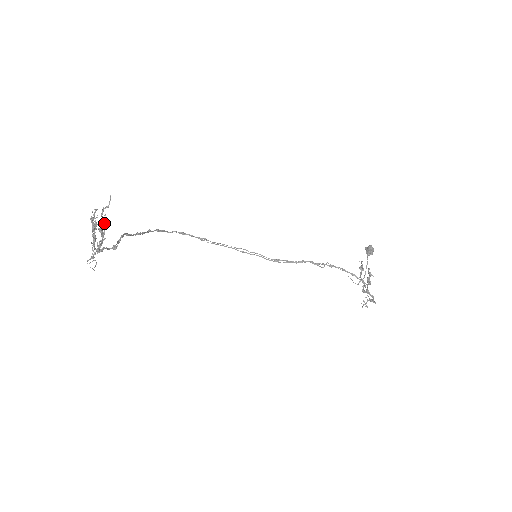
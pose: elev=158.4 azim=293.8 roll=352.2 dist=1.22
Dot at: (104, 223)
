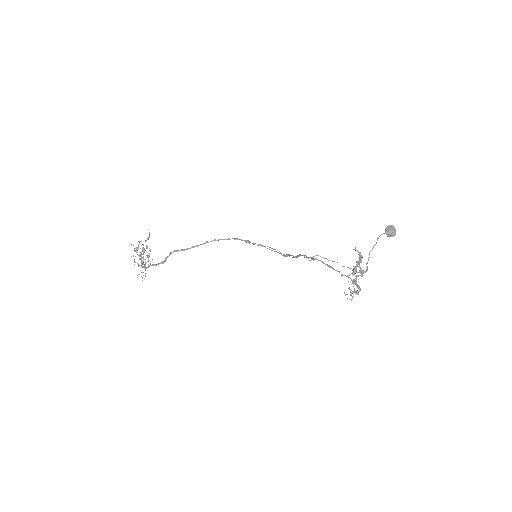
Dot at: (142, 250)
